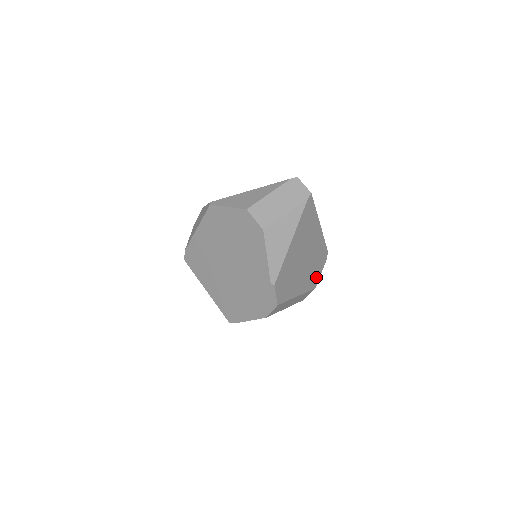
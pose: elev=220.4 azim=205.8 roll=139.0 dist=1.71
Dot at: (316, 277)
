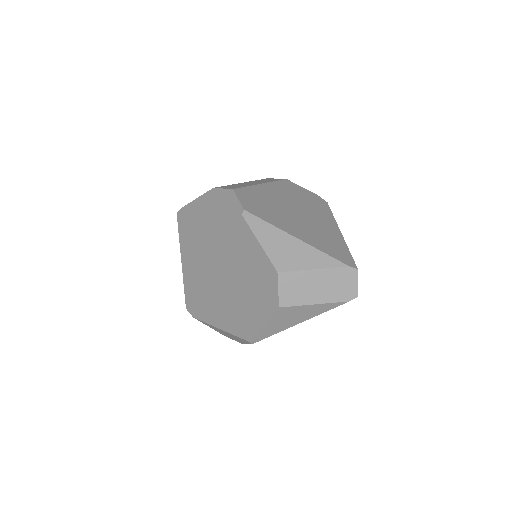
Dot at: occluded
